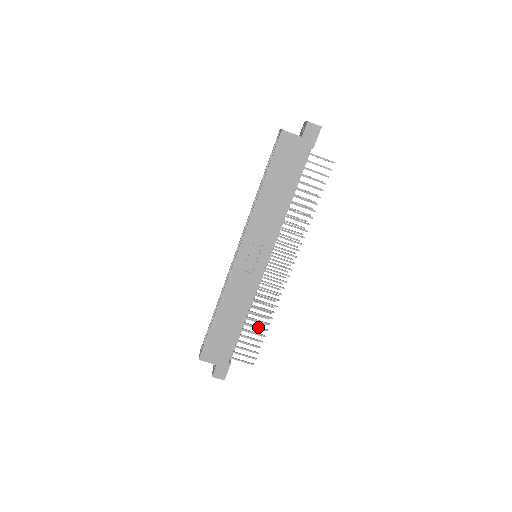
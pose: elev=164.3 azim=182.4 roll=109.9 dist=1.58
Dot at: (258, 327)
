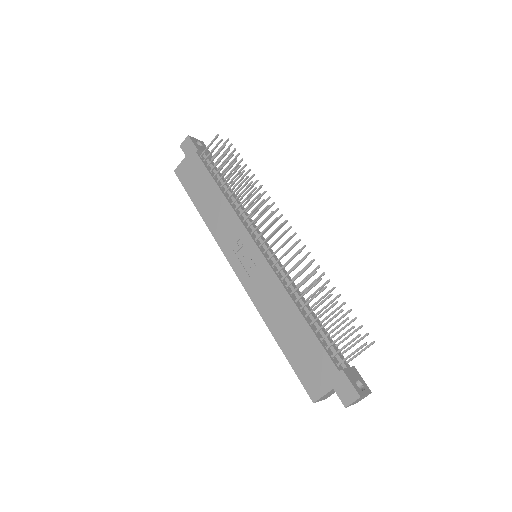
Dot at: (320, 303)
